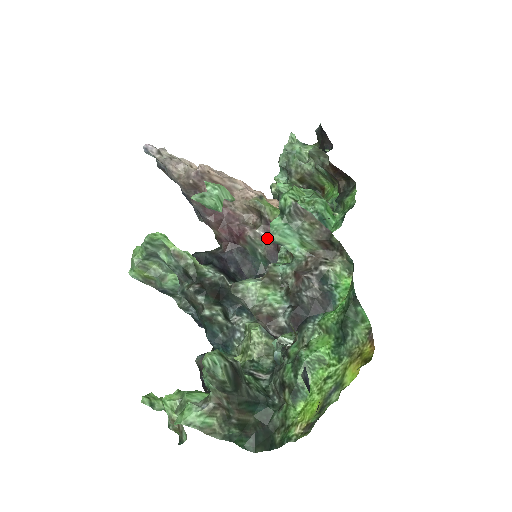
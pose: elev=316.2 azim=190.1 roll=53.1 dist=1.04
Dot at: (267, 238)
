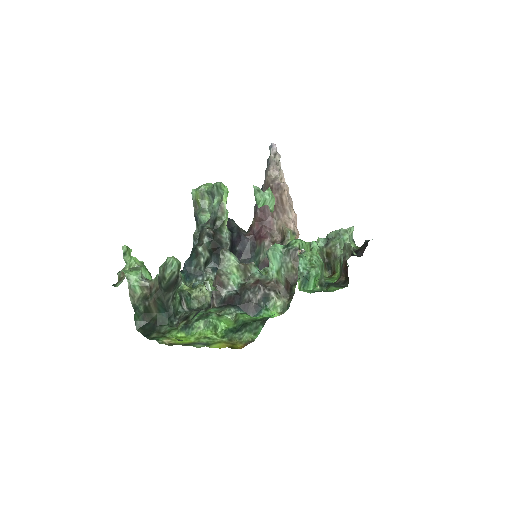
Dot at: occluded
